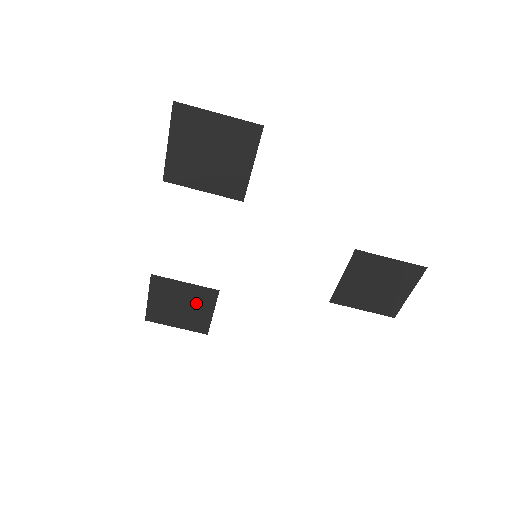
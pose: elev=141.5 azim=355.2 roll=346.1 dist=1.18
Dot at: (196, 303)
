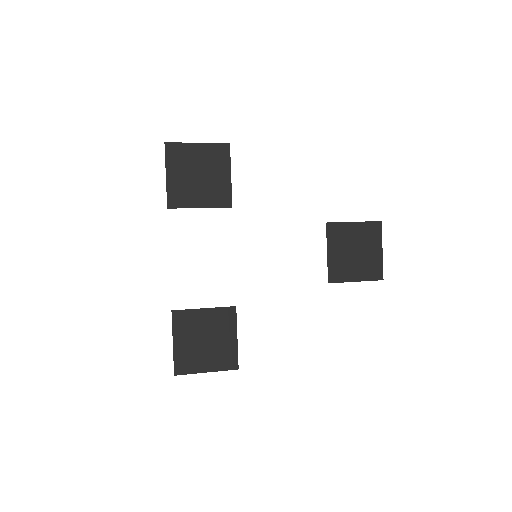
Dot at: (219, 331)
